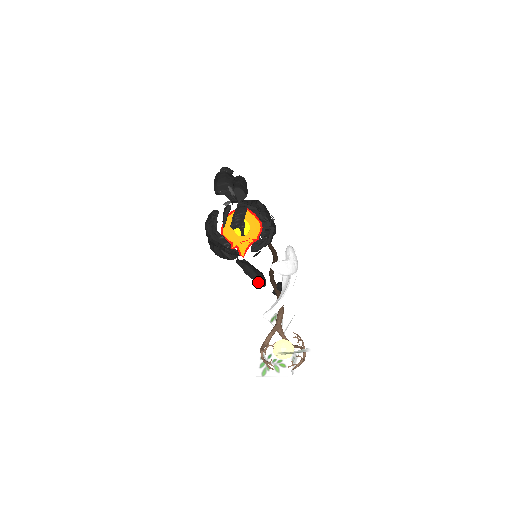
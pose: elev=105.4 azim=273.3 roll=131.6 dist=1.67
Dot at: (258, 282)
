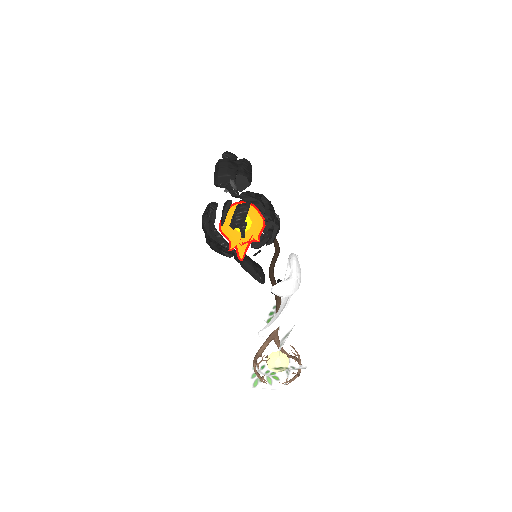
Dot at: (256, 279)
